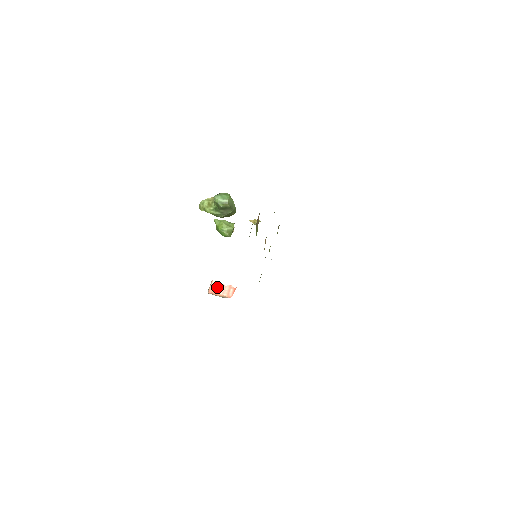
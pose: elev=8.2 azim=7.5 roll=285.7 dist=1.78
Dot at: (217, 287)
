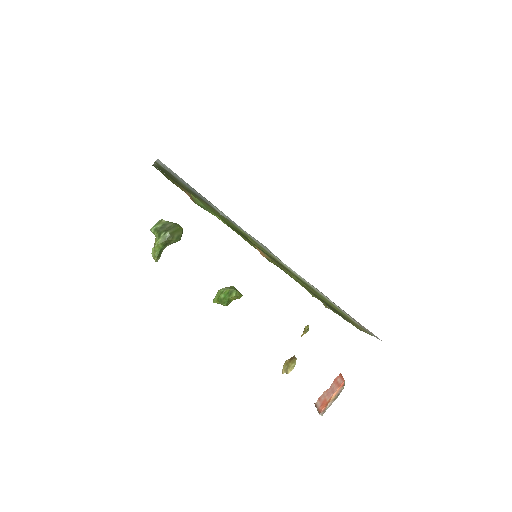
Dot at: (323, 399)
